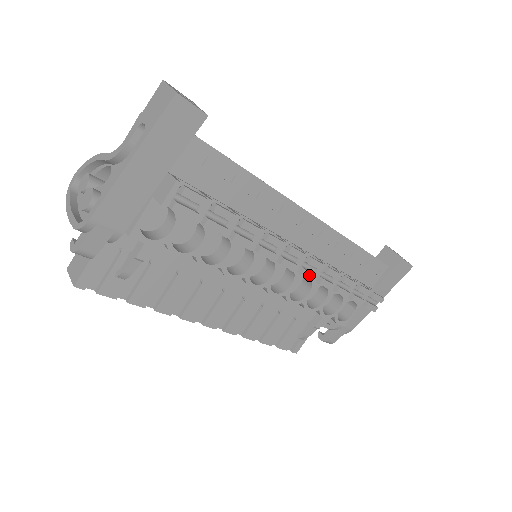
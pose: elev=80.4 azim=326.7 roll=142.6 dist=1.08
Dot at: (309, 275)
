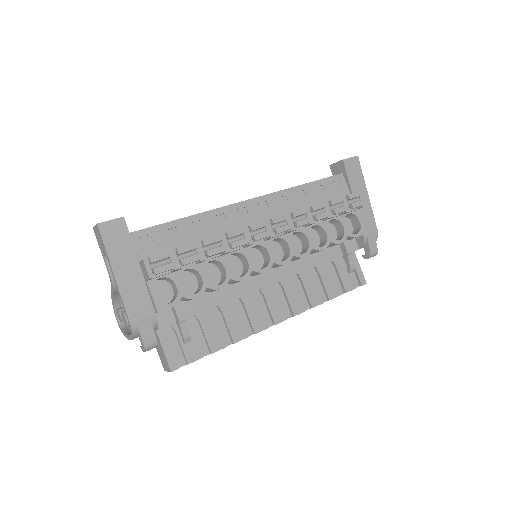
Dot at: (283, 229)
